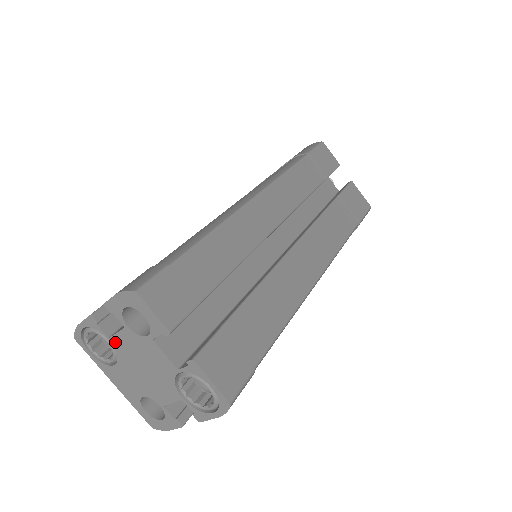
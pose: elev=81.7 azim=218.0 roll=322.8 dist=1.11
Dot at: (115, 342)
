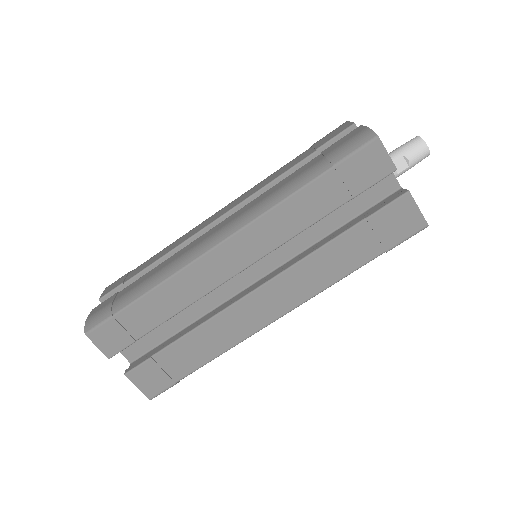
Dot at: occluded
